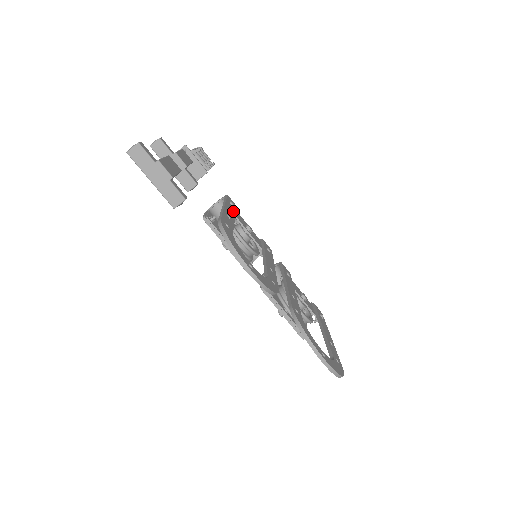
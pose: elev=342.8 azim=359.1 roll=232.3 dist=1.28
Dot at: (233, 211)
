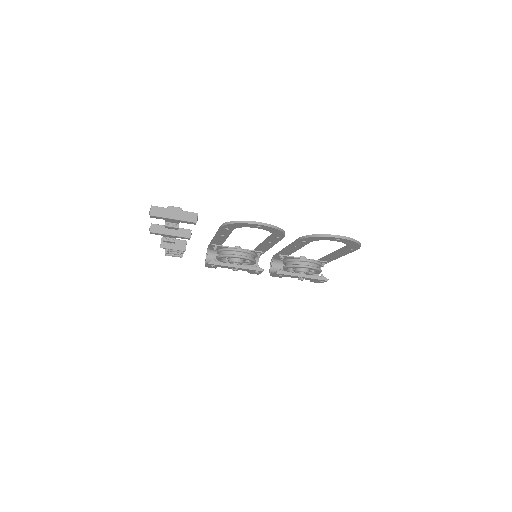
Dot at: occluded
